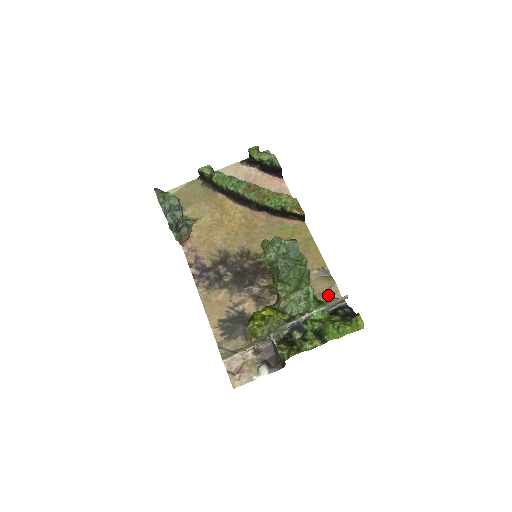
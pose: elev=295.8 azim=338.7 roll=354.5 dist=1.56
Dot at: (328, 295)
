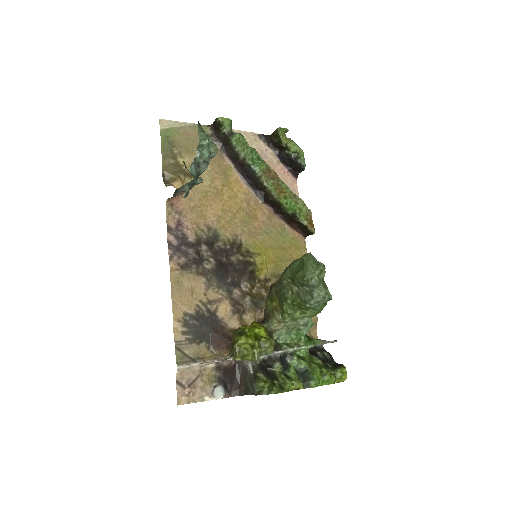
Dot at: occluded
